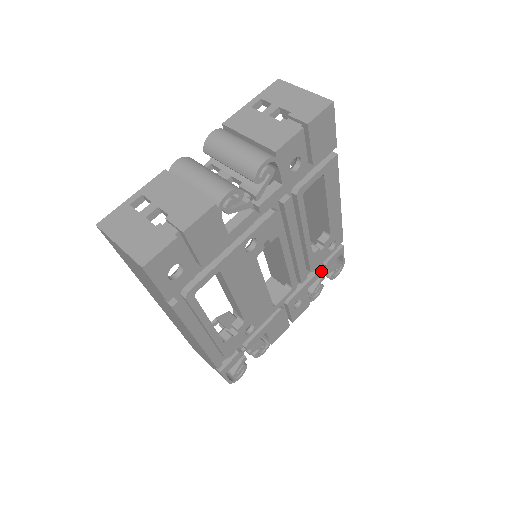
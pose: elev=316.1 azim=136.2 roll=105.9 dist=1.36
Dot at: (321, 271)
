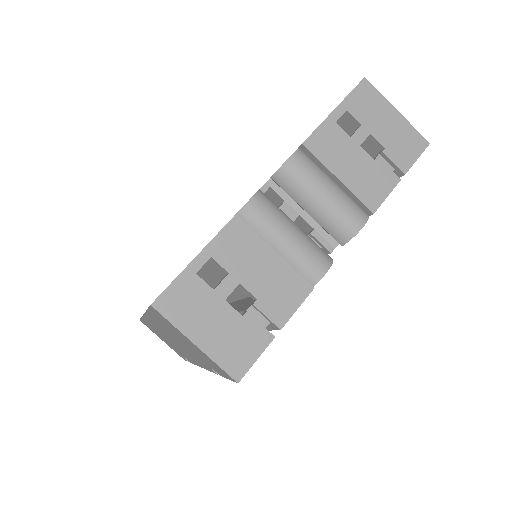
Dot at: occluded
